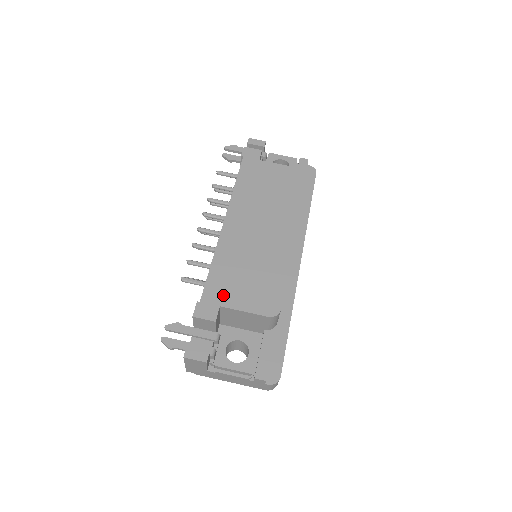
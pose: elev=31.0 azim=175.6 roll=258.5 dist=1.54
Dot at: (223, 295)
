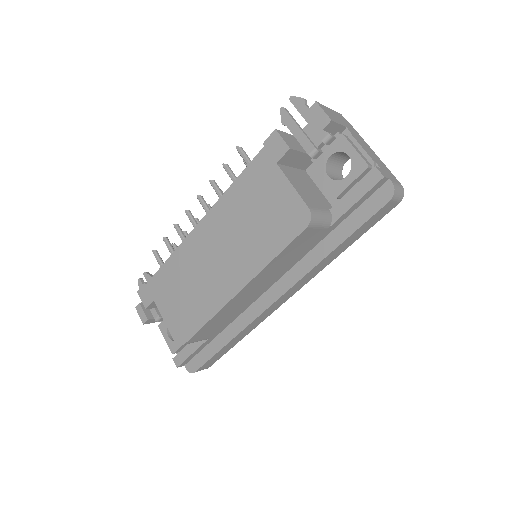
Dot at: (160, 294)
